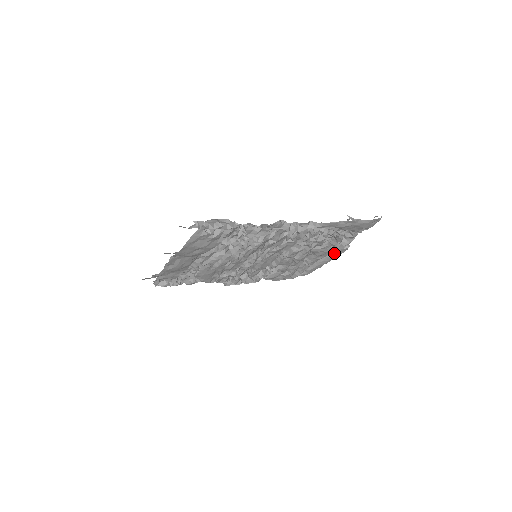
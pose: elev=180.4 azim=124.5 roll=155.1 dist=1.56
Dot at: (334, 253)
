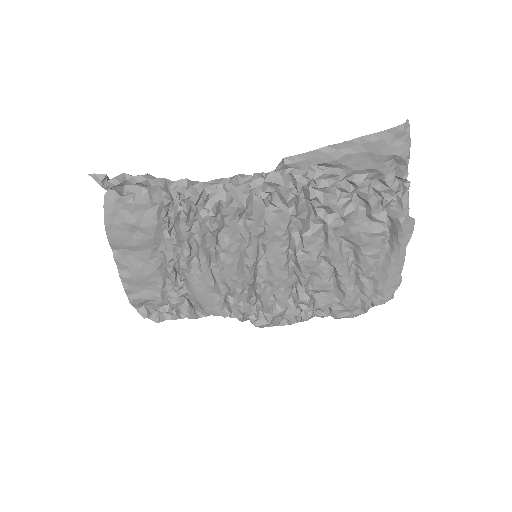
Dot at: (397, 242)
